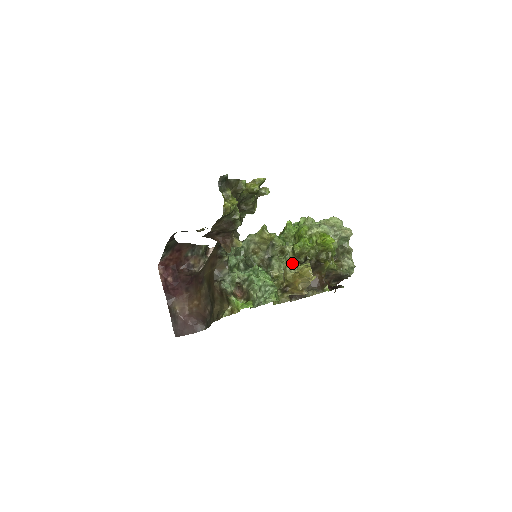
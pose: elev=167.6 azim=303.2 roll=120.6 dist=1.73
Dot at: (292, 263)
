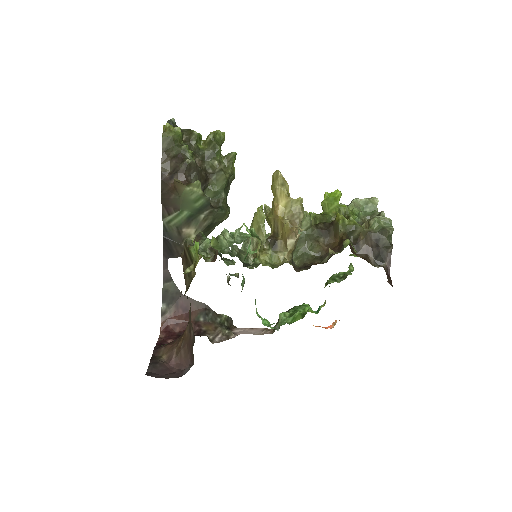
Dot at: occluded
